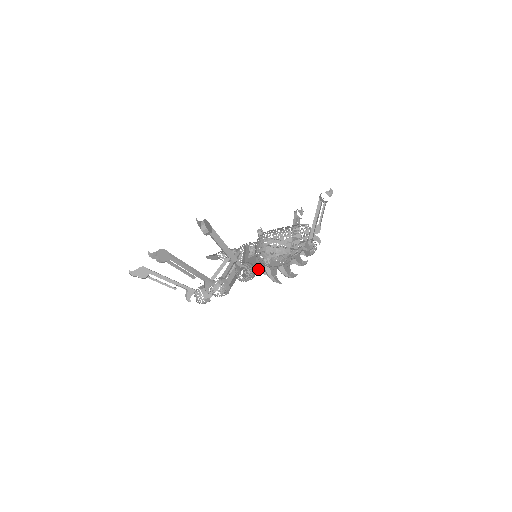
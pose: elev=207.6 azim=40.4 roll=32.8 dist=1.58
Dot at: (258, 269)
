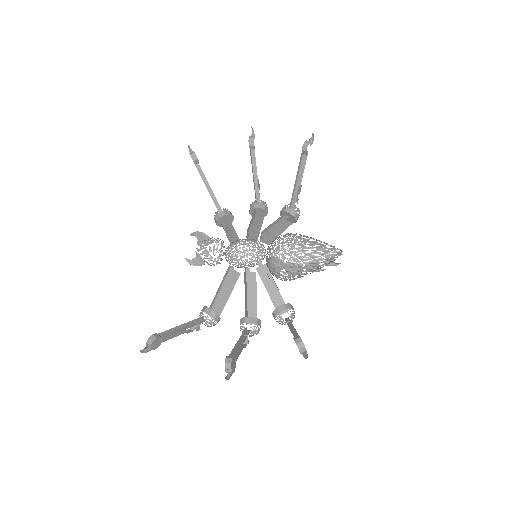
Dot at: (217, 224)
